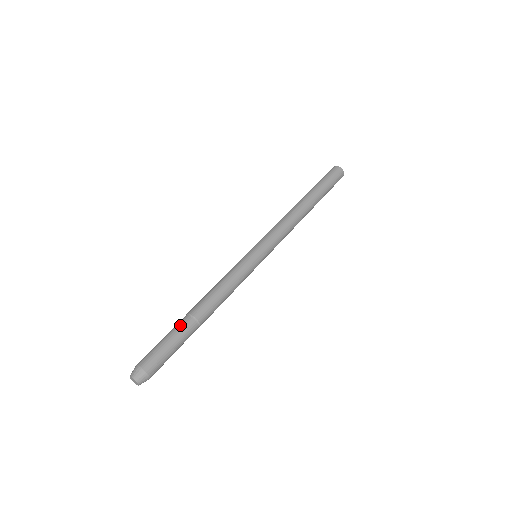
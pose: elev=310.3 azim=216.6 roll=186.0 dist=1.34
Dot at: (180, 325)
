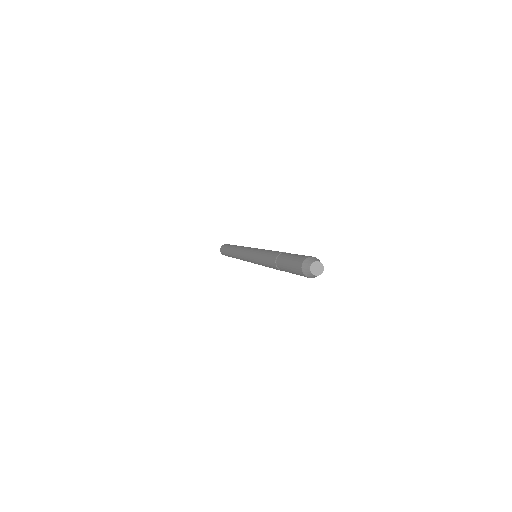
Dot at: (284, 255)
